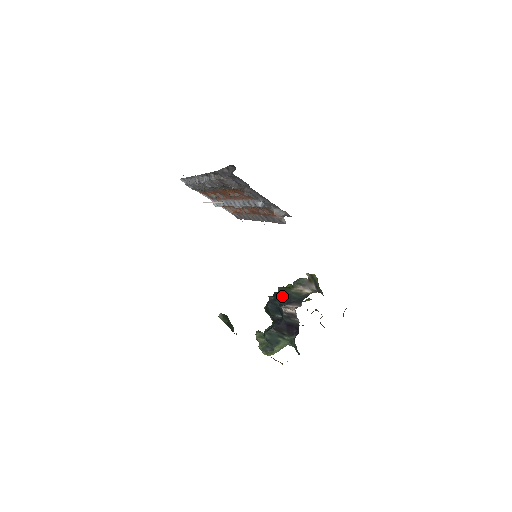
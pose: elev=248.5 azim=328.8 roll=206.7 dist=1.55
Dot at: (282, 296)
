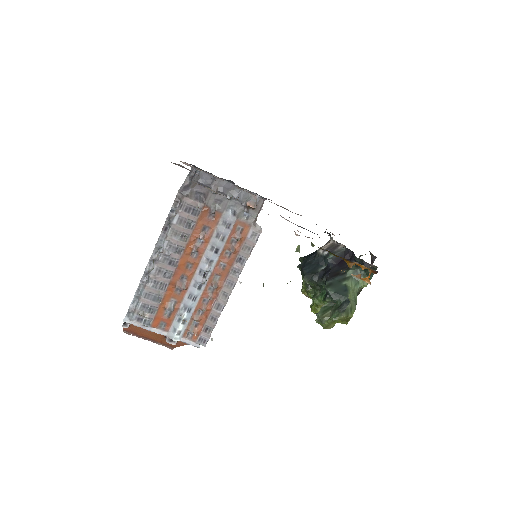
Dot at: (309, 255)
